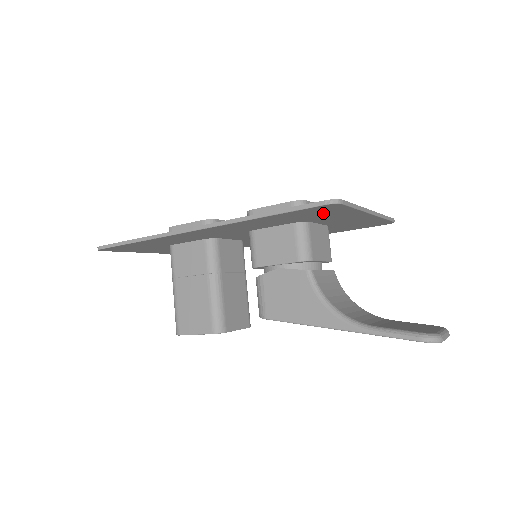
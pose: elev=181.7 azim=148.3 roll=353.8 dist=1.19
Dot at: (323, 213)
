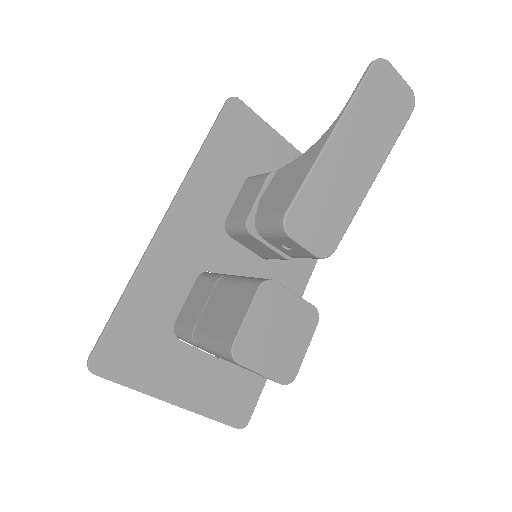
Dot at: (247, 137)
